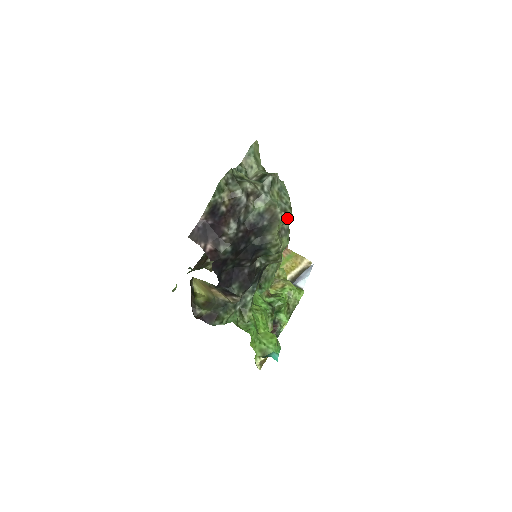
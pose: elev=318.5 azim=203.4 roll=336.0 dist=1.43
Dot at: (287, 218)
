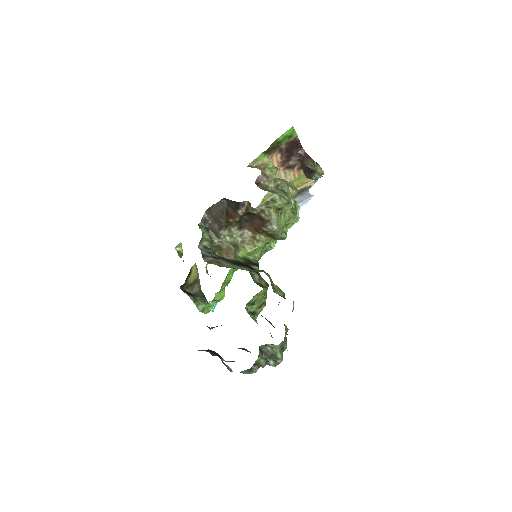
Dot at: occluded
